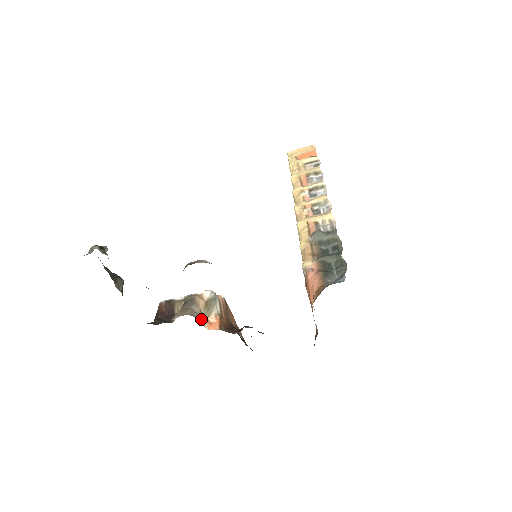
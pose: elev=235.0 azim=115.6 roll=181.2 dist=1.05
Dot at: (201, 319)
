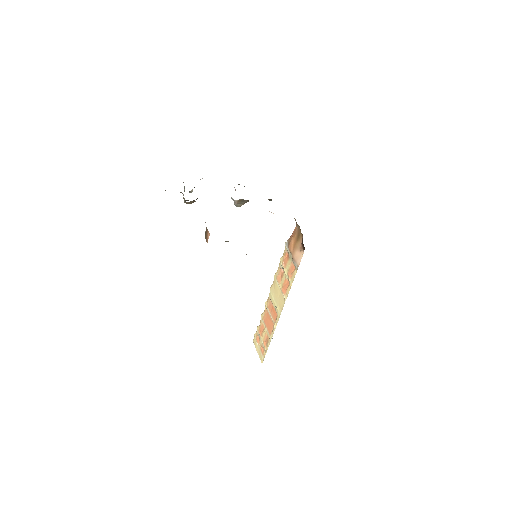
Dot at: occluded
